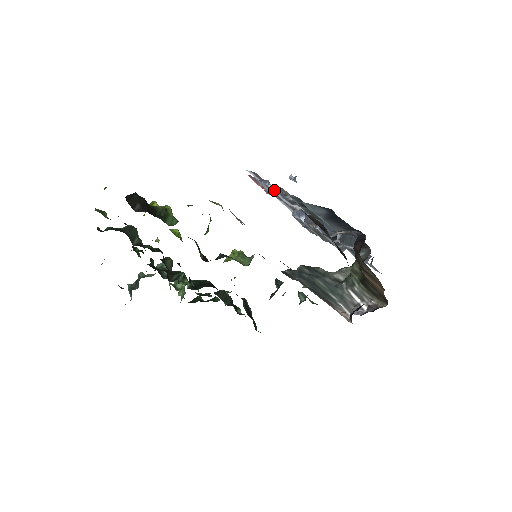
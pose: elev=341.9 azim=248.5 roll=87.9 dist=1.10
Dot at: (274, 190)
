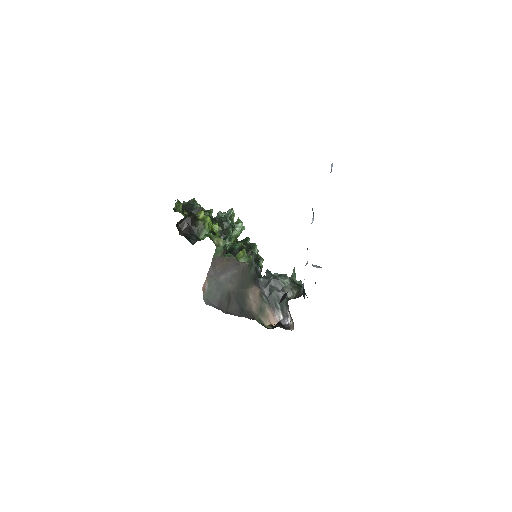
Dot at: occluded
